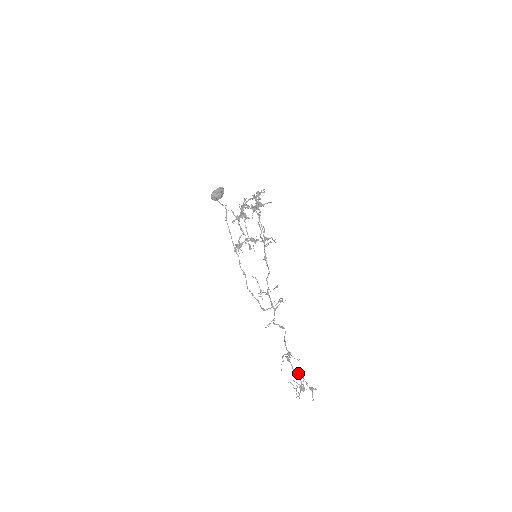
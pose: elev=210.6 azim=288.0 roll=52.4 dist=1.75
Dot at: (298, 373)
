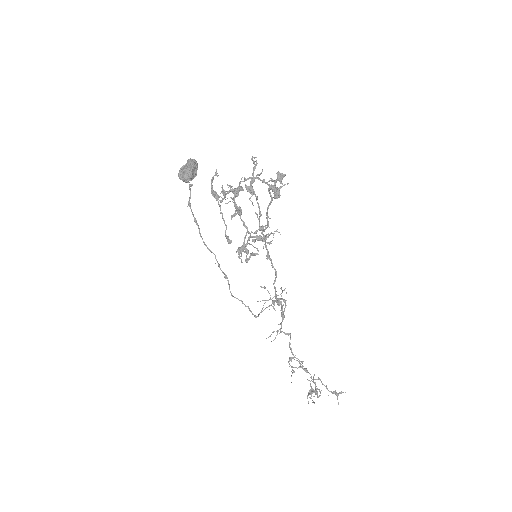
Dot at: (313, 379)
